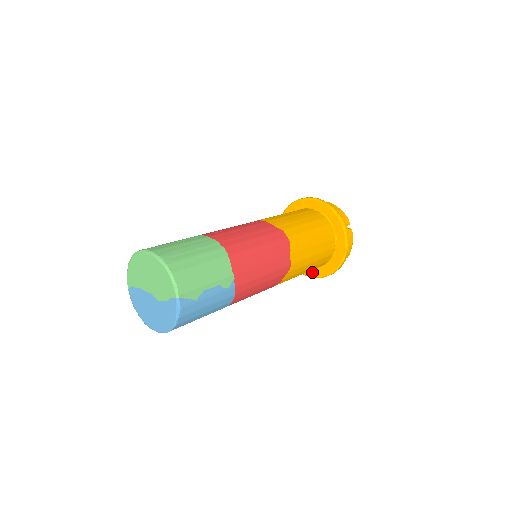
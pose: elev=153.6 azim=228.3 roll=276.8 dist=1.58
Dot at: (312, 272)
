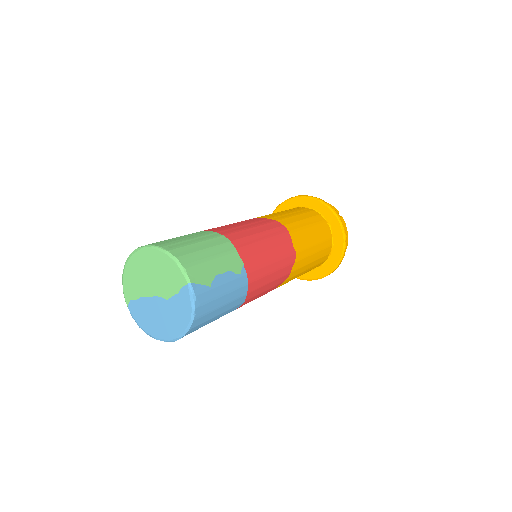
Dot at: (315, 274)
